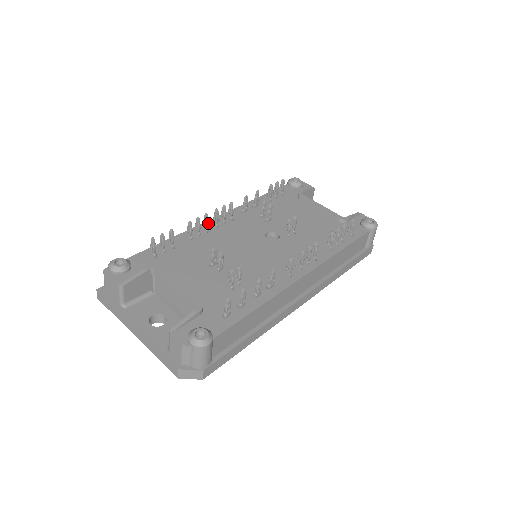
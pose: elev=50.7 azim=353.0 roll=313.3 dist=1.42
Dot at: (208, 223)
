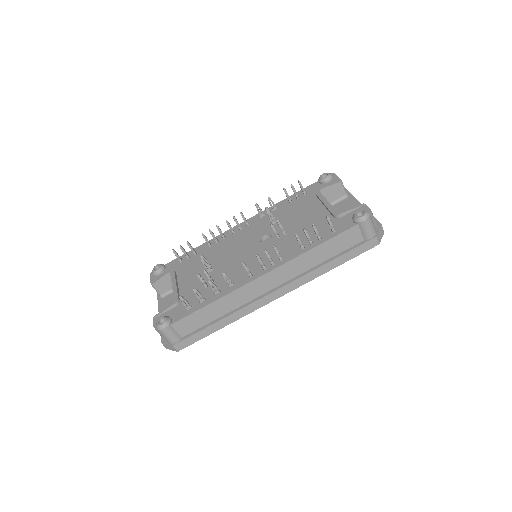
Dot at: (221, 232)
